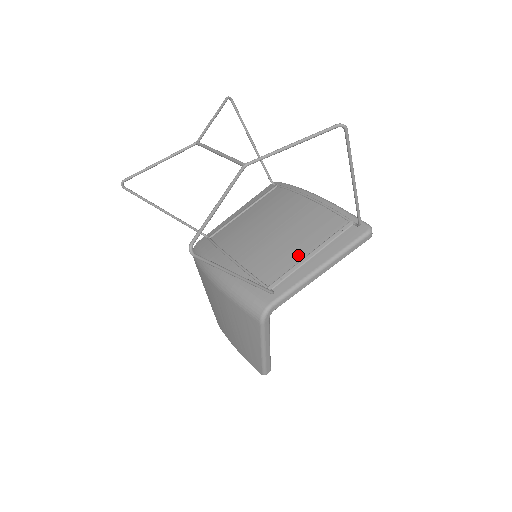
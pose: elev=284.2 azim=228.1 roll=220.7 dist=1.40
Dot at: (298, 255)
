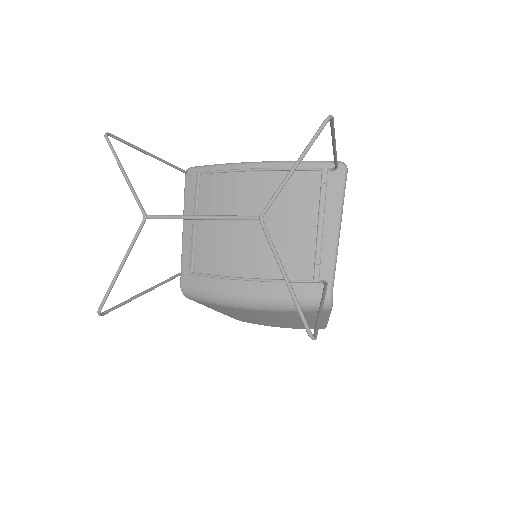
Dot at: (309, 233)
